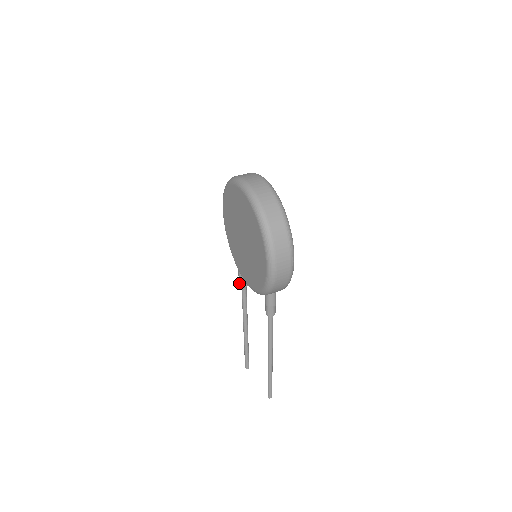
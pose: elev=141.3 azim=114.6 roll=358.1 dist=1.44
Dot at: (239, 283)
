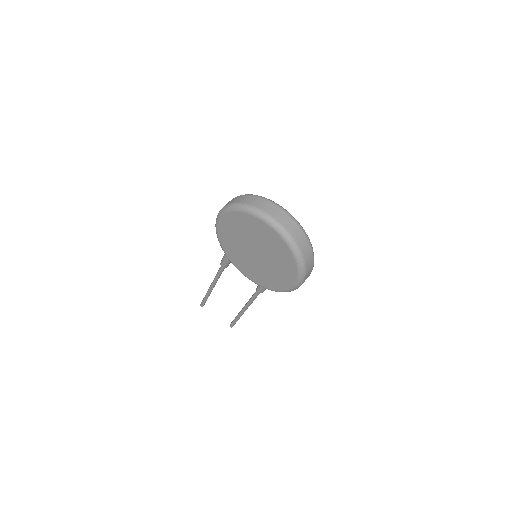
Dot at: (222, 265)
